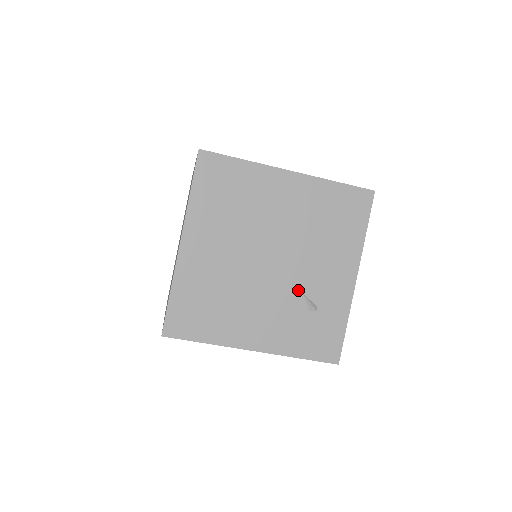
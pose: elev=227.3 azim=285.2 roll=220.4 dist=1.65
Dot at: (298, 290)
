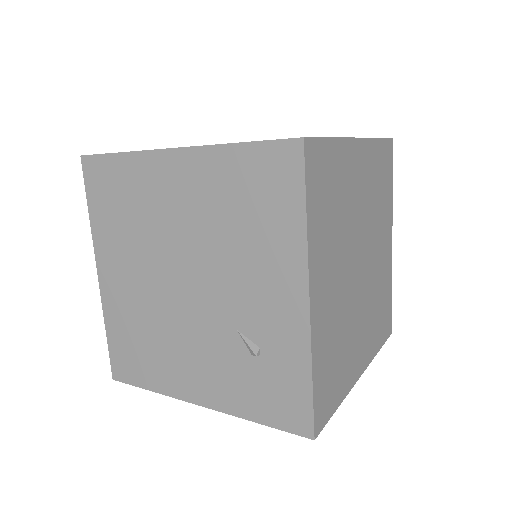
Dot at: (229, 324)
